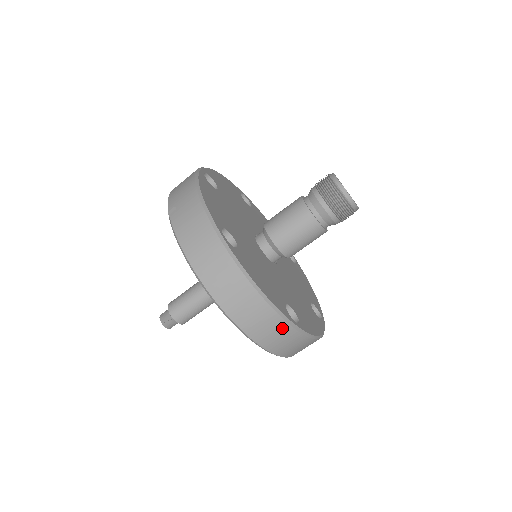
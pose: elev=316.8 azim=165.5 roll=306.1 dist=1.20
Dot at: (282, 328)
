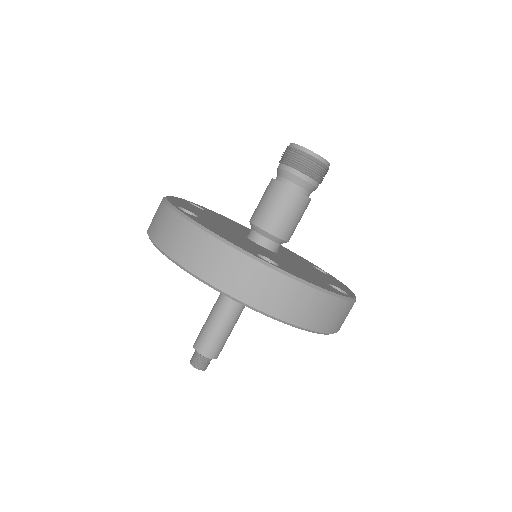
Dot at: (250, 268)
